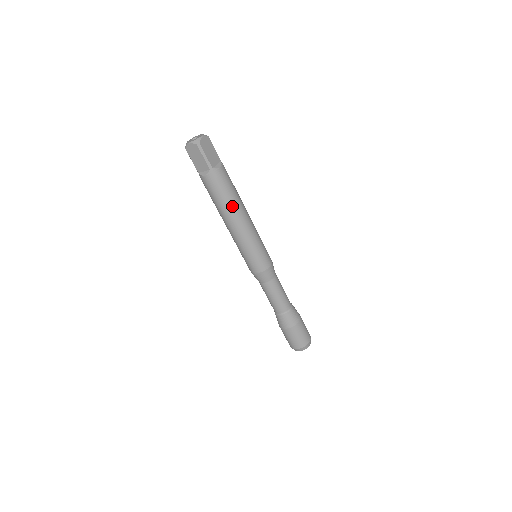
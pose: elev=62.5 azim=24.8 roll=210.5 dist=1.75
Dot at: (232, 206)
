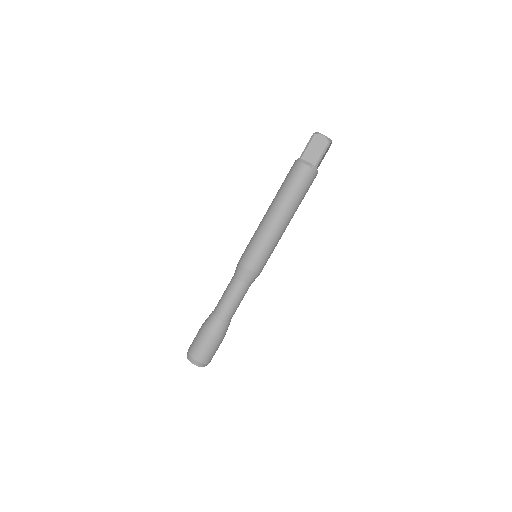
Dot at: (295, 204)
